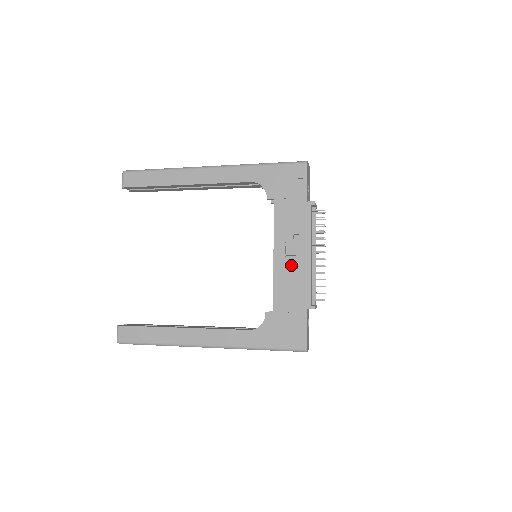
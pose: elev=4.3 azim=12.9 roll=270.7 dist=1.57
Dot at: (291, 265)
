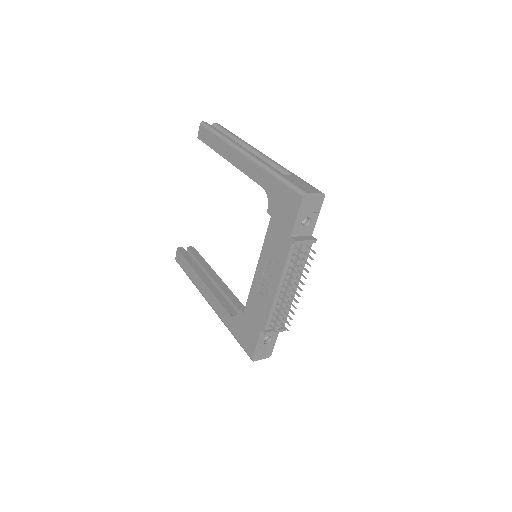
Dot at: (263, 286)
